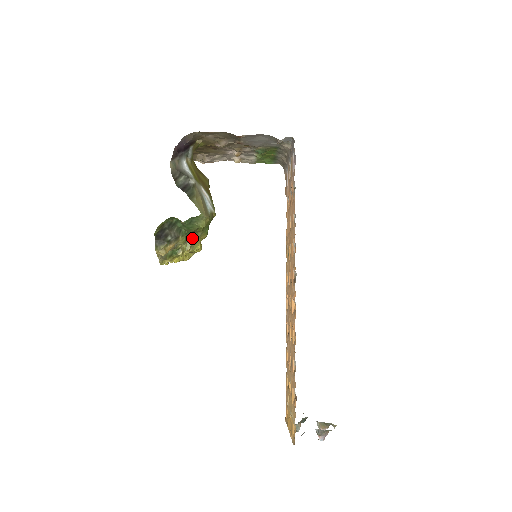
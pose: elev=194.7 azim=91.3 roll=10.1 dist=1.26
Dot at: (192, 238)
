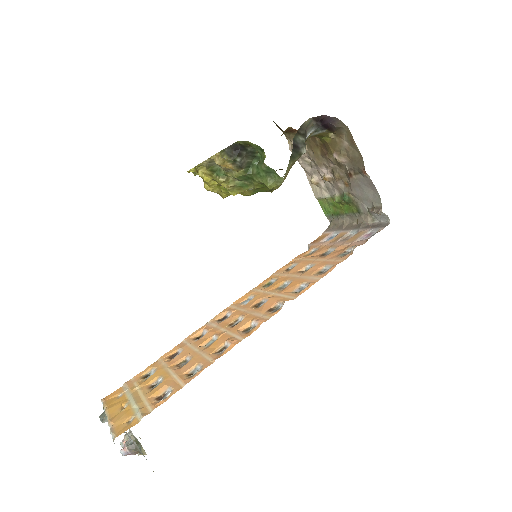
Dot at: (243, 182)
